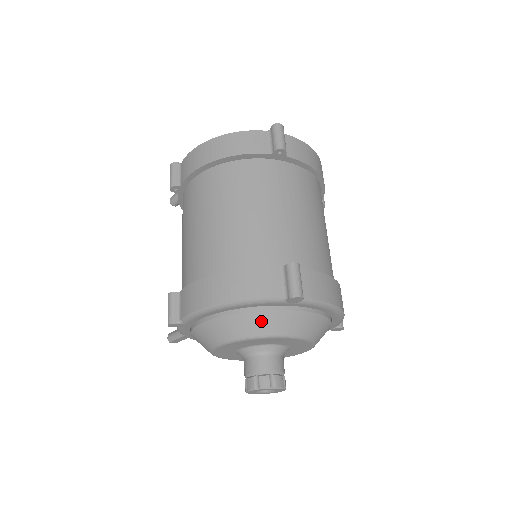
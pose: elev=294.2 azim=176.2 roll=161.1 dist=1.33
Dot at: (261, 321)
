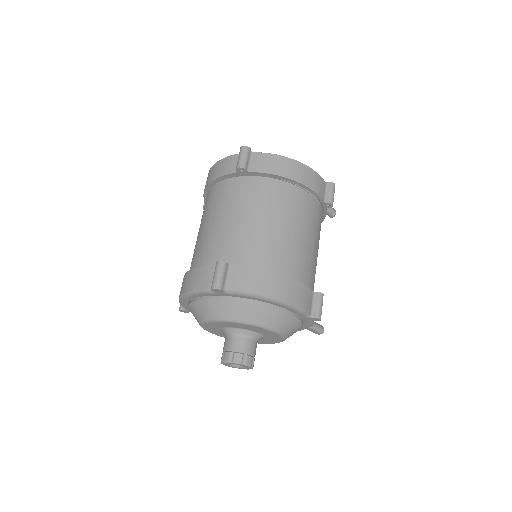
Dot at: (208, 308)
